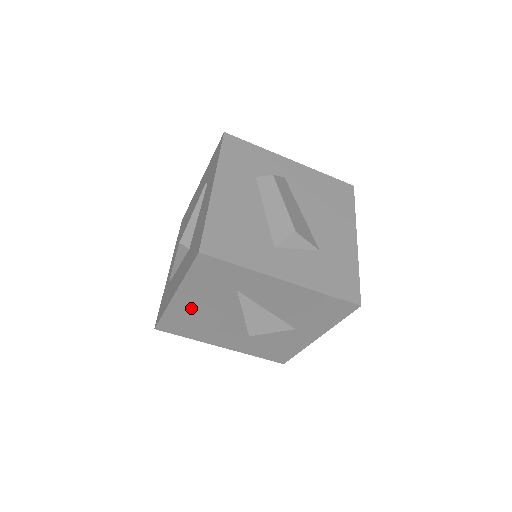
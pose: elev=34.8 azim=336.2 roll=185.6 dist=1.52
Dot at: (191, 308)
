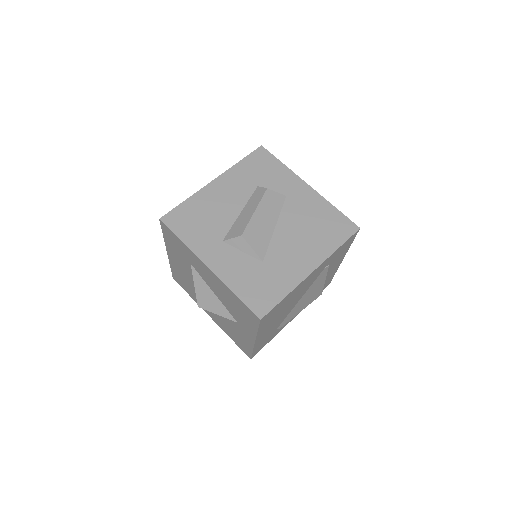
Dot at: (179, 268)
